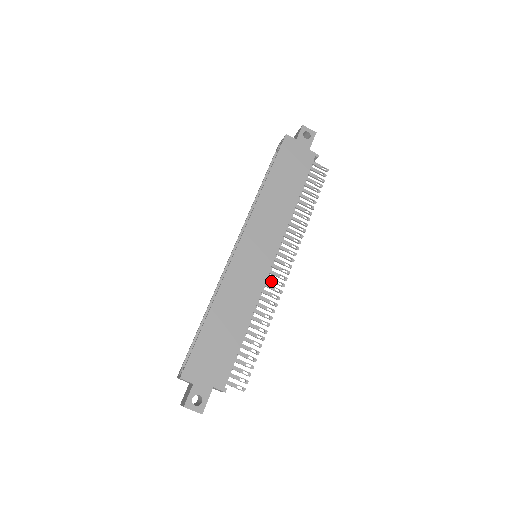
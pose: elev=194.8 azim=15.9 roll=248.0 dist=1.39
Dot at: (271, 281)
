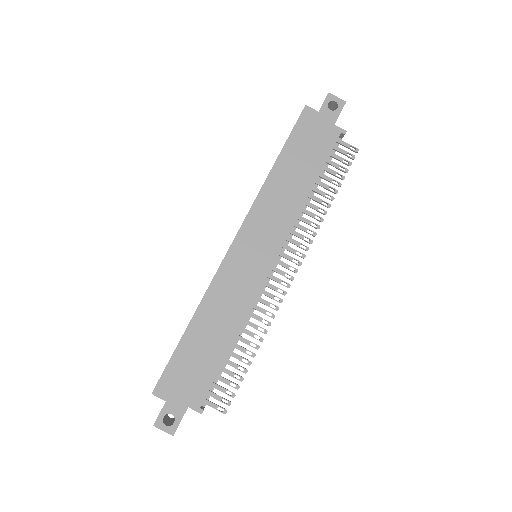
Dot at: (270, 288)
